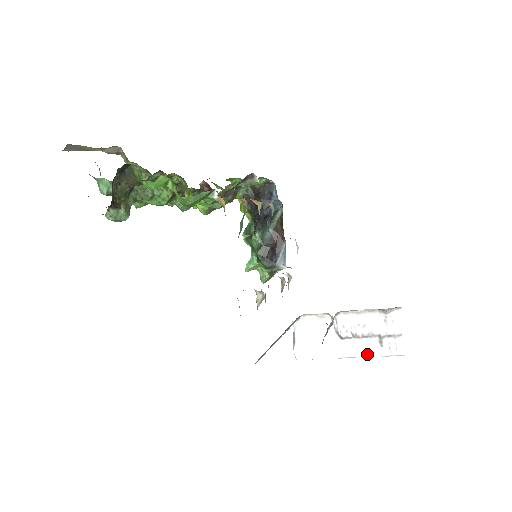
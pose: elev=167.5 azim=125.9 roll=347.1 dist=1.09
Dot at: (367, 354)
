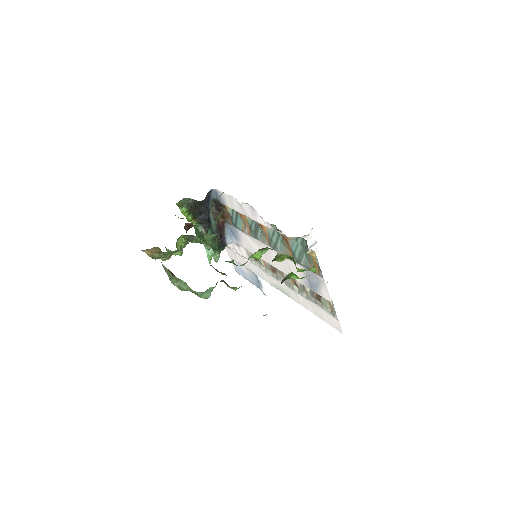
Dot at: occluded
